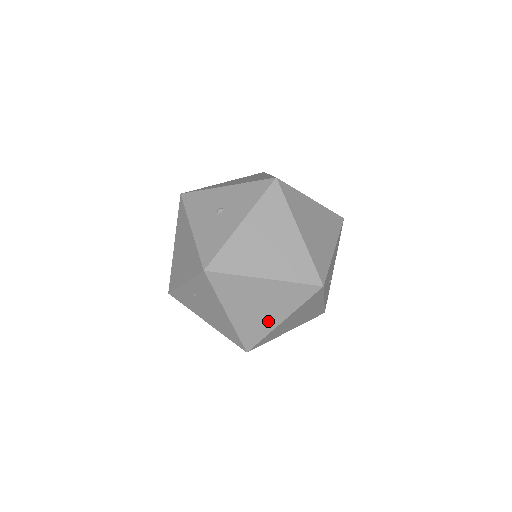
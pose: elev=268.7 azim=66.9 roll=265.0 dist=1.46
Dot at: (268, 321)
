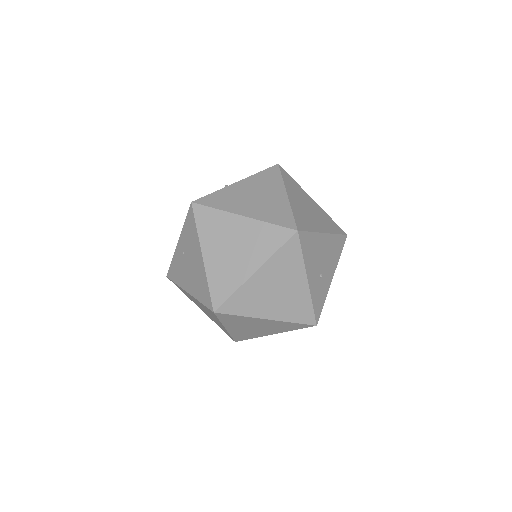
Dot at: (240, 270)
